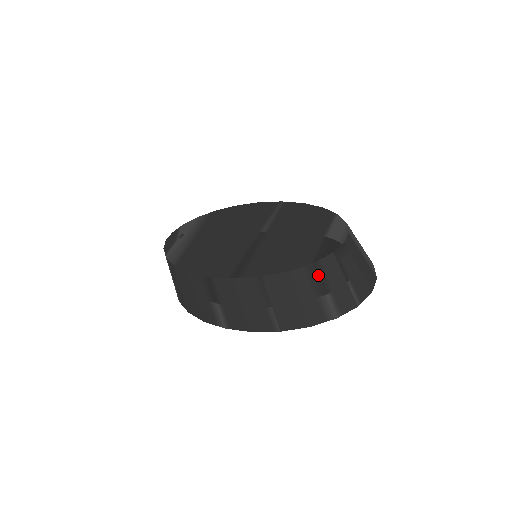
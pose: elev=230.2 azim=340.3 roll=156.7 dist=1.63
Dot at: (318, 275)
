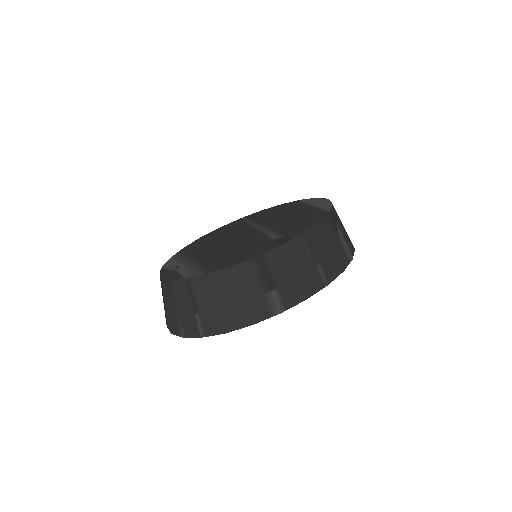
Dot at: (334, 222)
